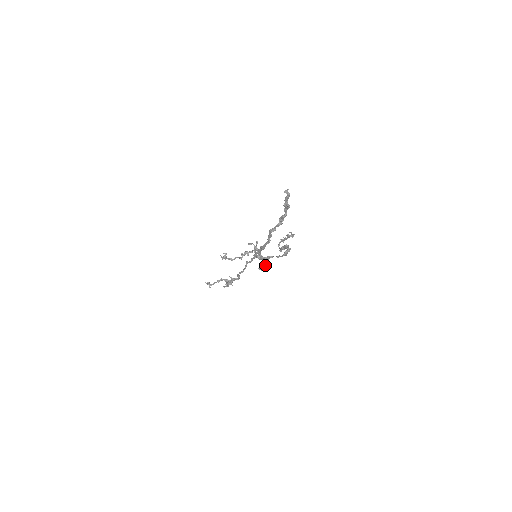
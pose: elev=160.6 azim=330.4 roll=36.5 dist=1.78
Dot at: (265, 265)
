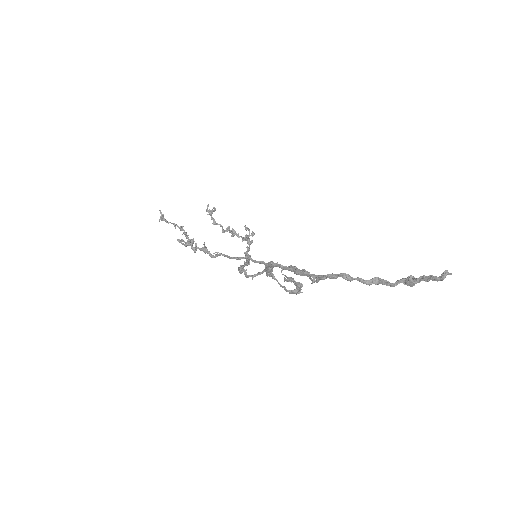
Dot at: (255, 276)
